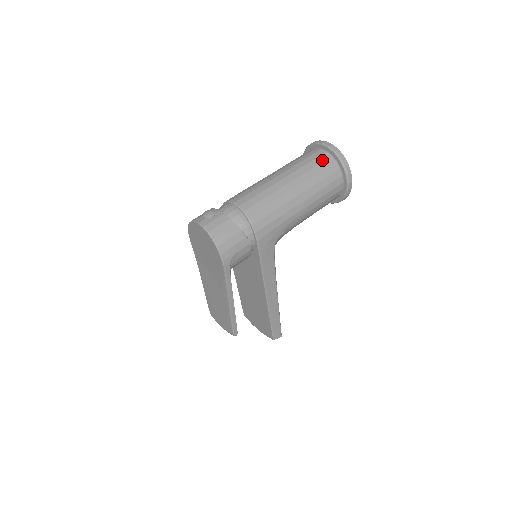
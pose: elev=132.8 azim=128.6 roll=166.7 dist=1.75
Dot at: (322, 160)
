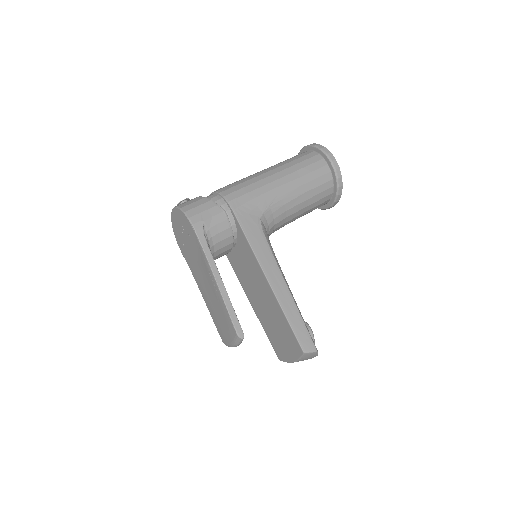
Dot at: (299, 155)
